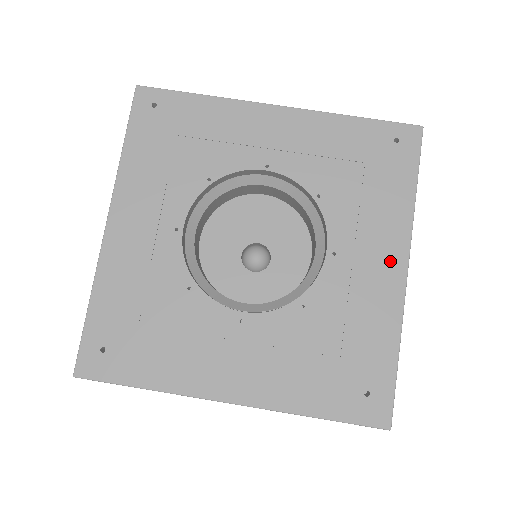
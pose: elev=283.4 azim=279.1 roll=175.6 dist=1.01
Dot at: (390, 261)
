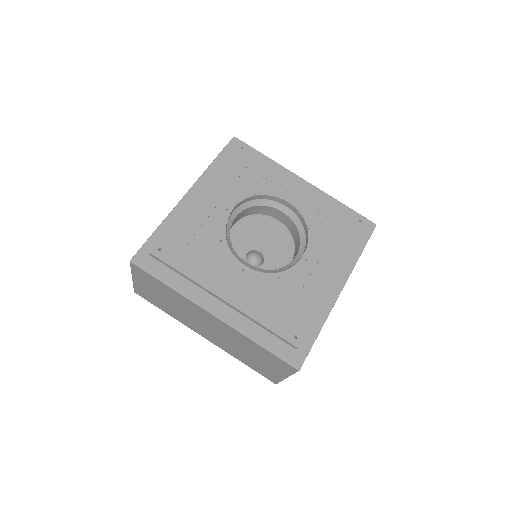
Dot at: (334, 276)
